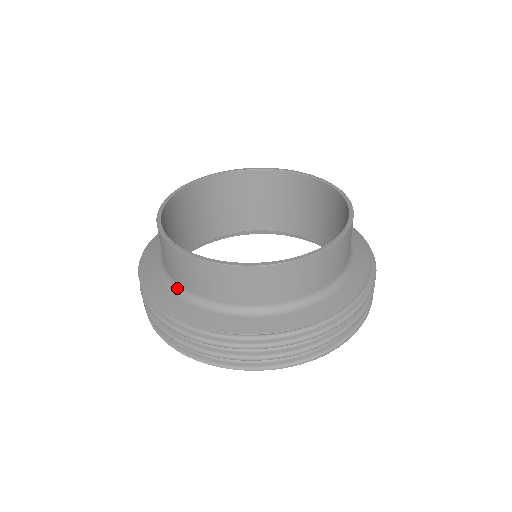
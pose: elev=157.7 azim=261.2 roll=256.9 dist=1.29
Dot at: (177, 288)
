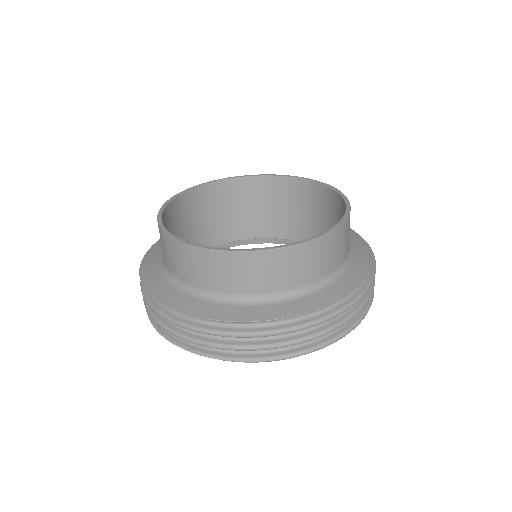
Dot at: (173, 280)
